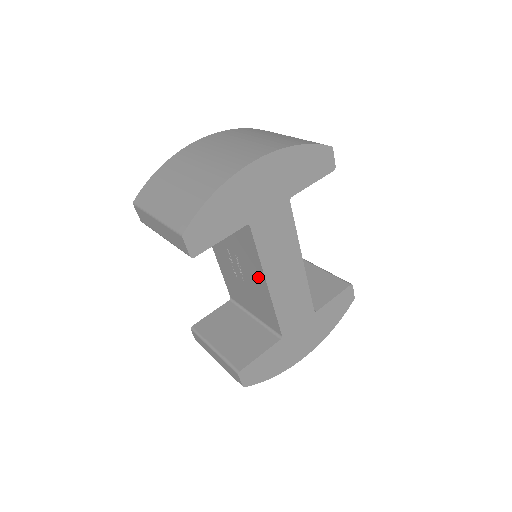
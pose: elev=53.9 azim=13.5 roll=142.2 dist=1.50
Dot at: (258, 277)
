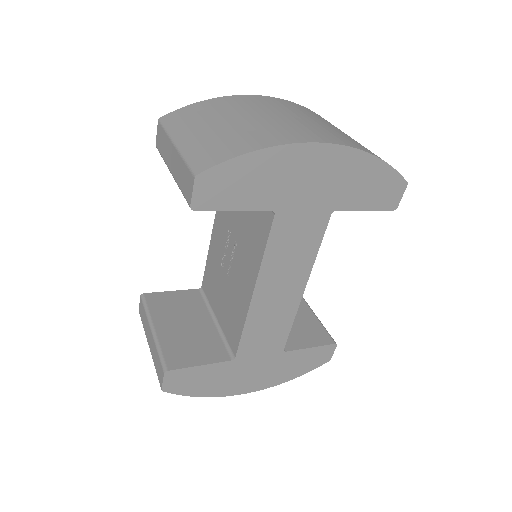
Dot at: (248, 278)
